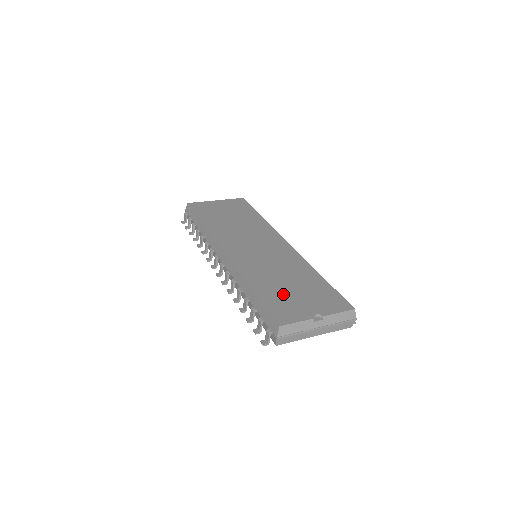
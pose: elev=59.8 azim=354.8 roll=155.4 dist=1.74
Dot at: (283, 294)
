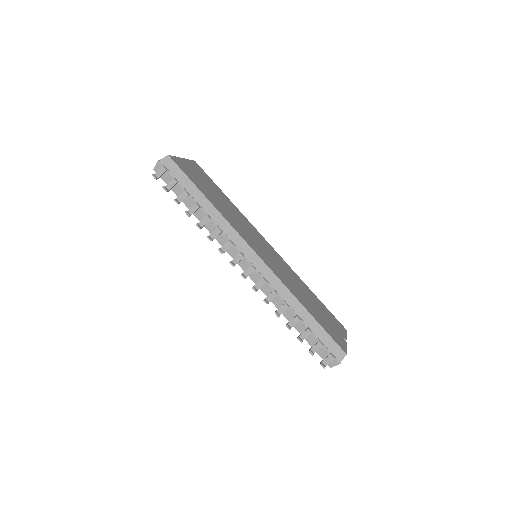
Dot at: (320, 316)
